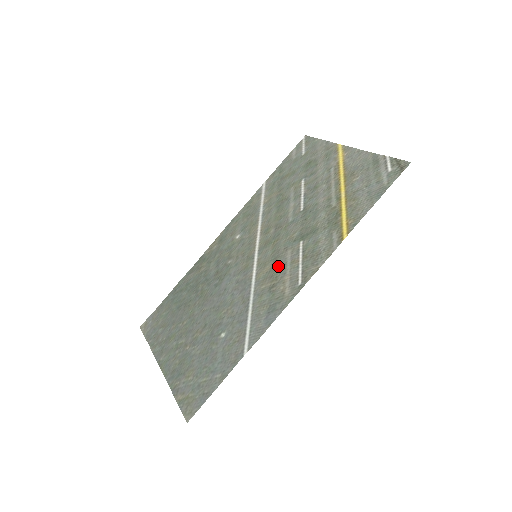
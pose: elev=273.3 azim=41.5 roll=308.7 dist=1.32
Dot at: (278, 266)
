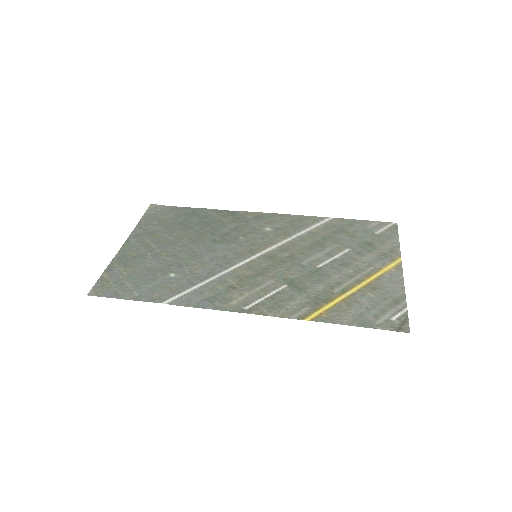
Dot at: (254, 280)
